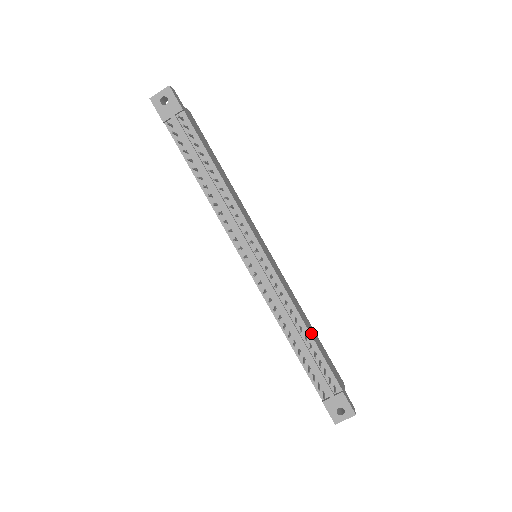
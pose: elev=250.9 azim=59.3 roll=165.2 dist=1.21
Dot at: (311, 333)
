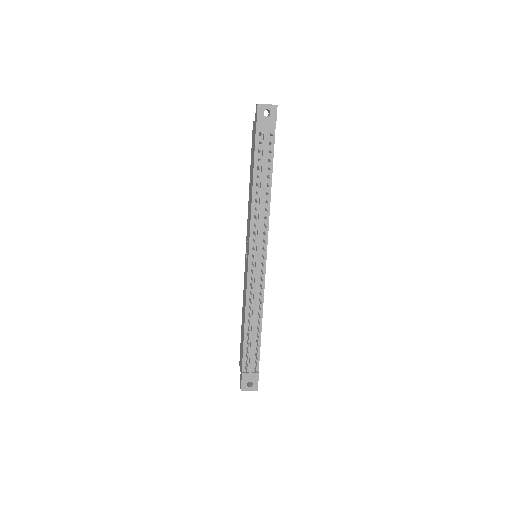
Dot at: (261, 326)
